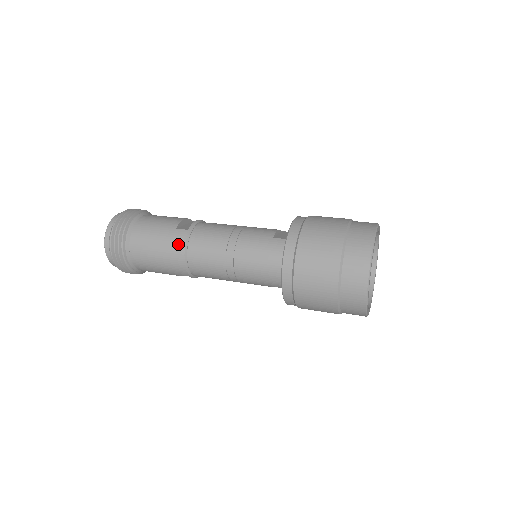
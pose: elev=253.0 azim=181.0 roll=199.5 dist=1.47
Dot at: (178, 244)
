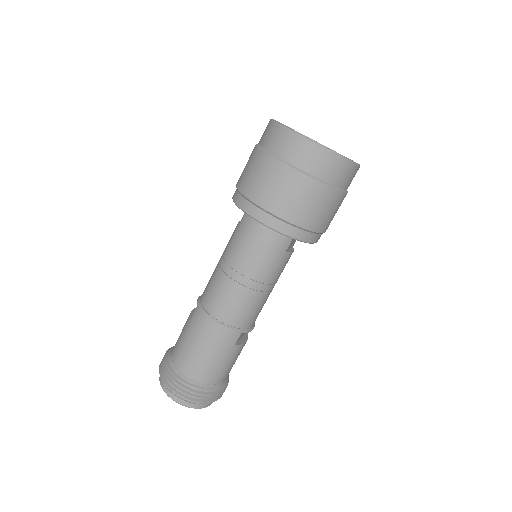
Dot at: (201, 321)
